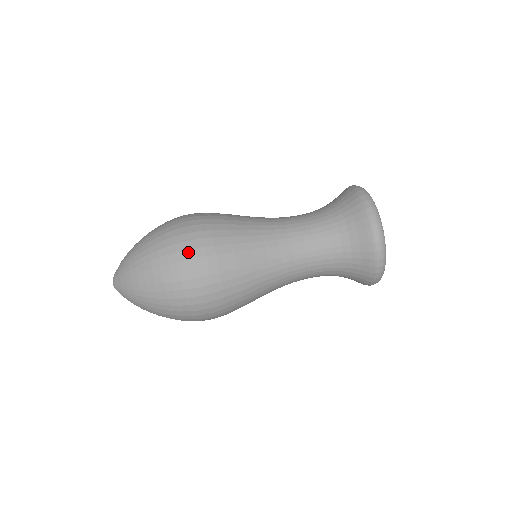
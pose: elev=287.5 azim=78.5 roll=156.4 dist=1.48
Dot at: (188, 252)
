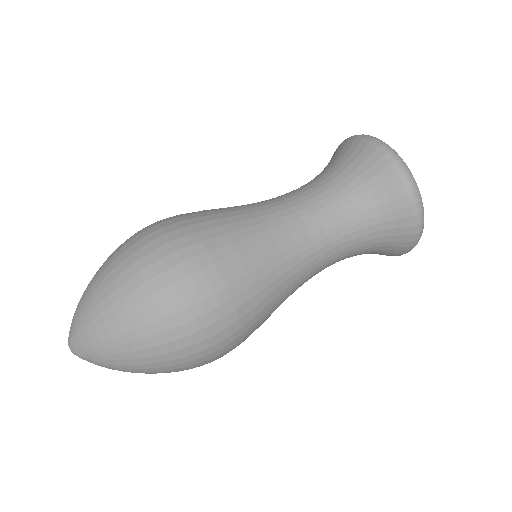
Dot at: (151, 229)
